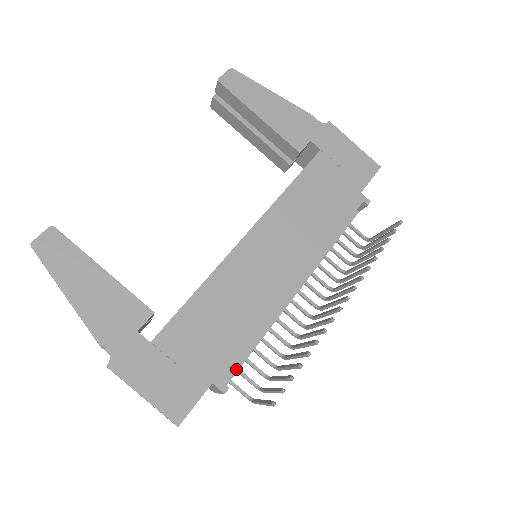
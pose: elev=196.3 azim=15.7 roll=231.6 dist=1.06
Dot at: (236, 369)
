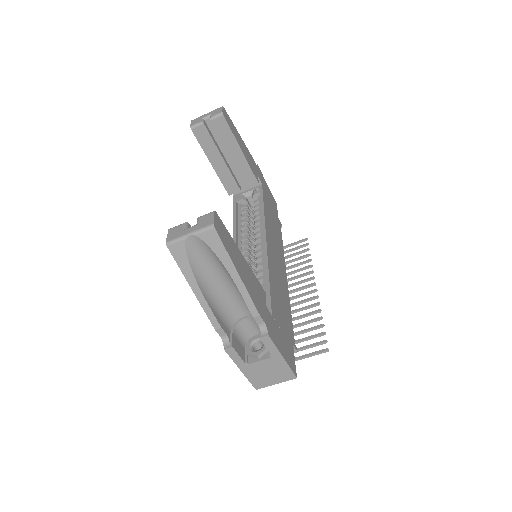
Dot at: occluded
